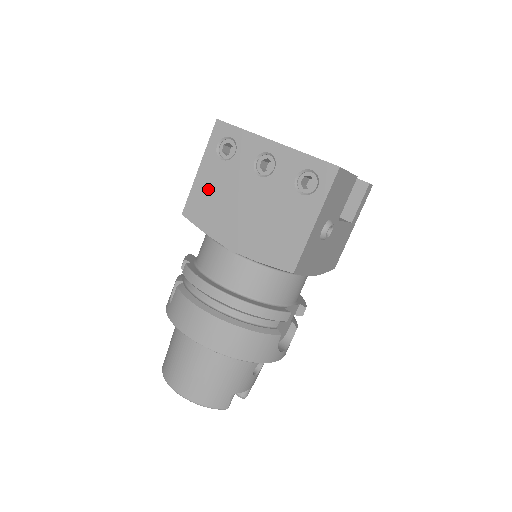
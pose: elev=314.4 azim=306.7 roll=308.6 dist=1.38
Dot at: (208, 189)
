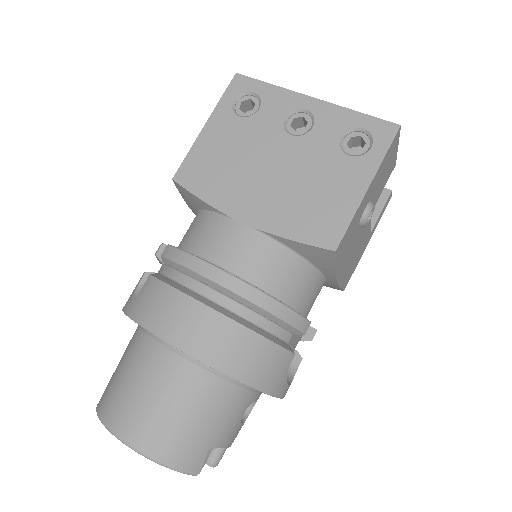
Dot at: (215, 149)
